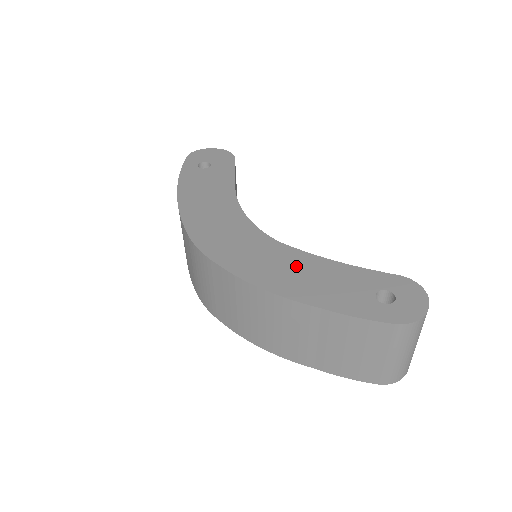
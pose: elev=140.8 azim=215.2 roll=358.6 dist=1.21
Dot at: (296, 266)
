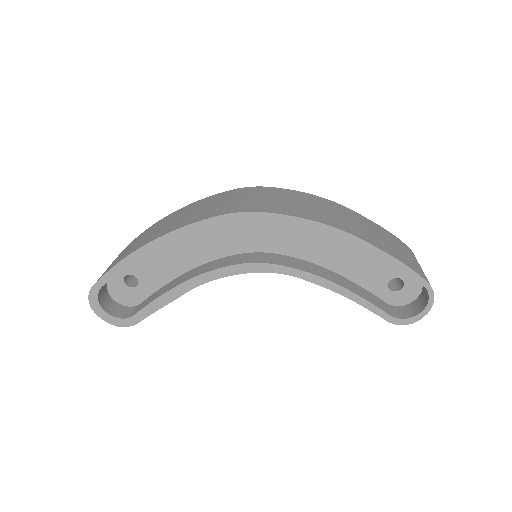
Dot at: occluded
